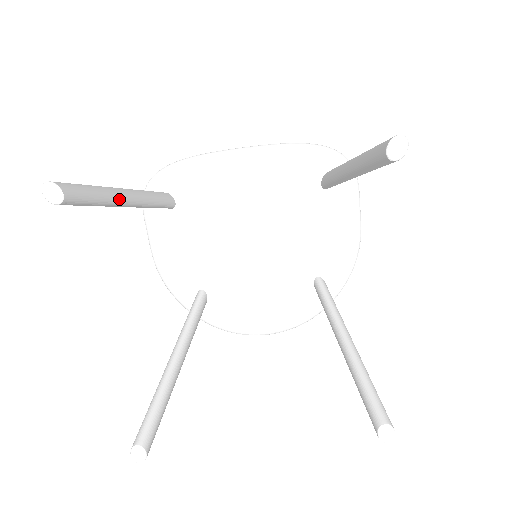
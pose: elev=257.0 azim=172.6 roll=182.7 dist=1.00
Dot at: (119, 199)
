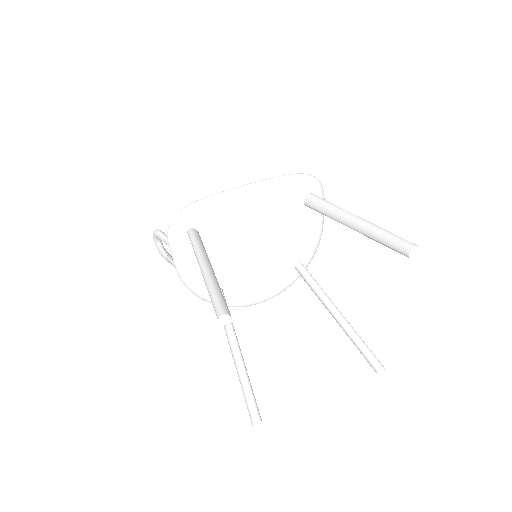
Dot at: (217, 281)
